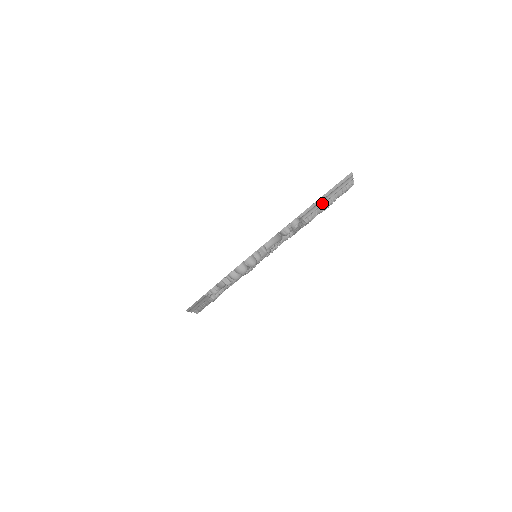
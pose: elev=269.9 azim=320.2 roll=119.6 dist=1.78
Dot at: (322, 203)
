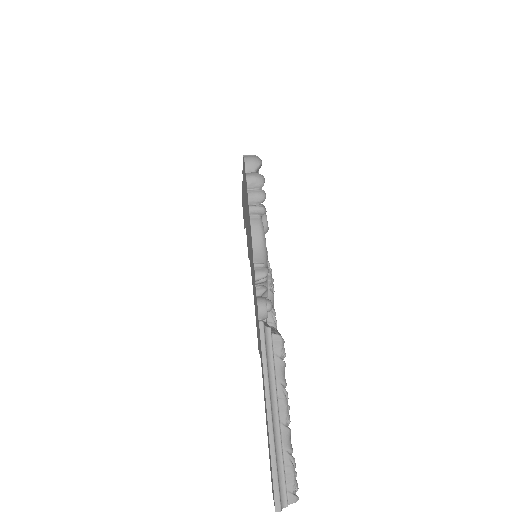
Dot at: occluded
